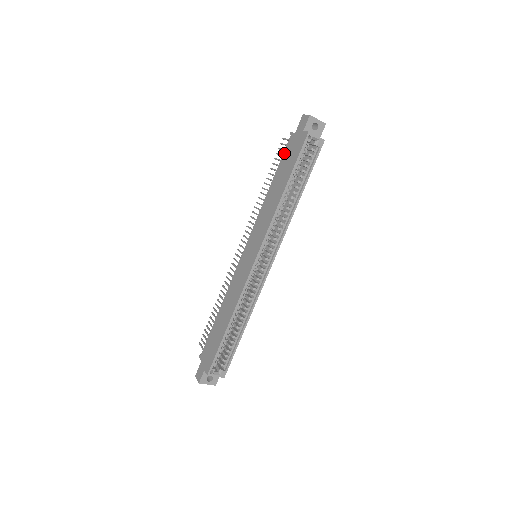
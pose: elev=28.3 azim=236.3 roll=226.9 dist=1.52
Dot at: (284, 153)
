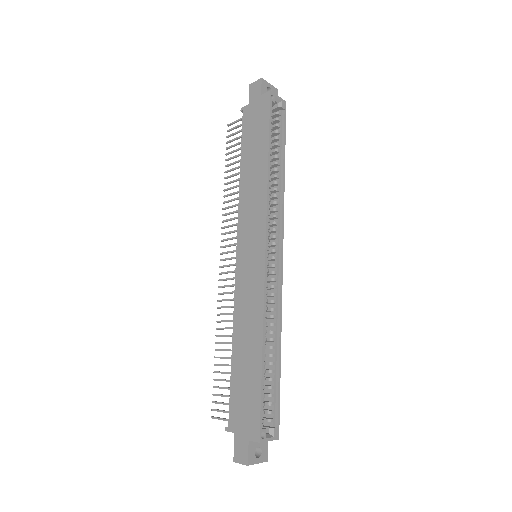
Dot at: (243, 130)
